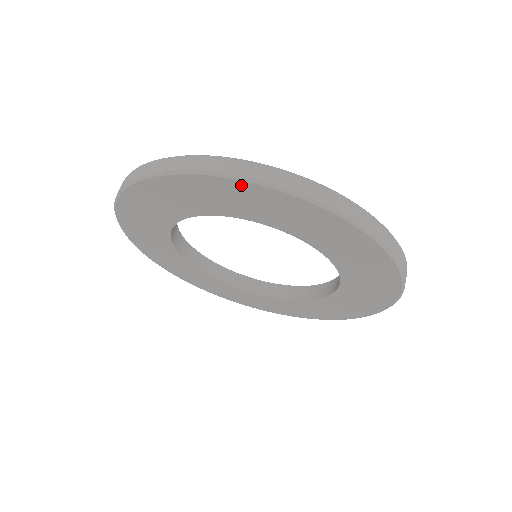
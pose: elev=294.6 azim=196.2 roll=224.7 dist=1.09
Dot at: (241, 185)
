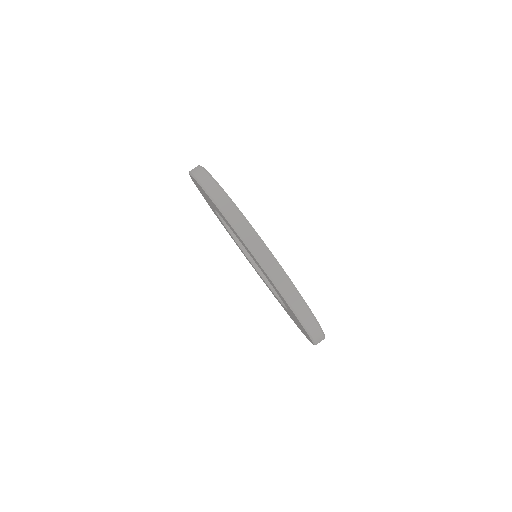
Dot at: (265, 273)
